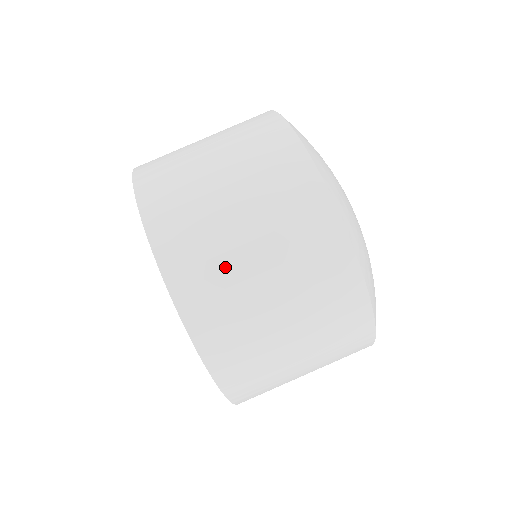
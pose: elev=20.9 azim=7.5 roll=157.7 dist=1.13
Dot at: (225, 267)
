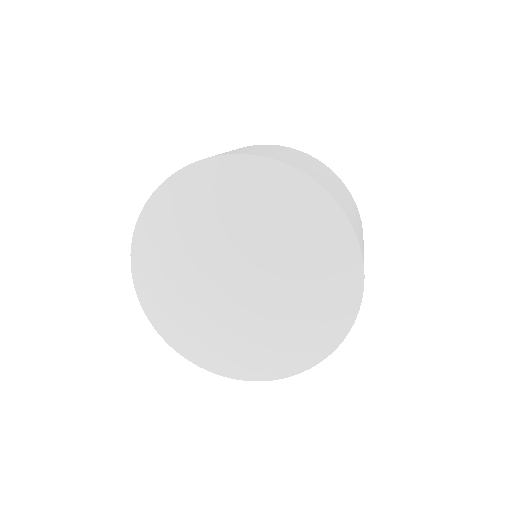
Dot at: (361, 239)
